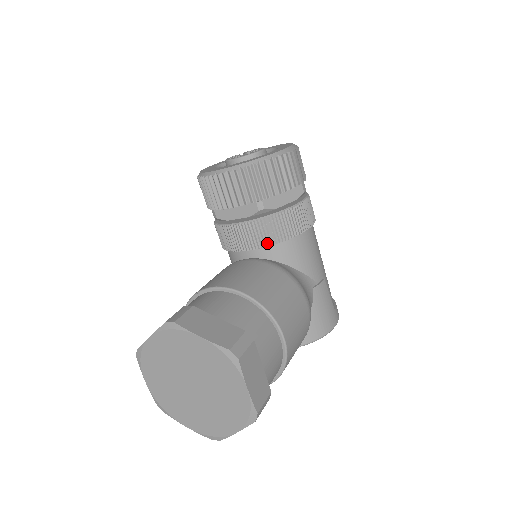
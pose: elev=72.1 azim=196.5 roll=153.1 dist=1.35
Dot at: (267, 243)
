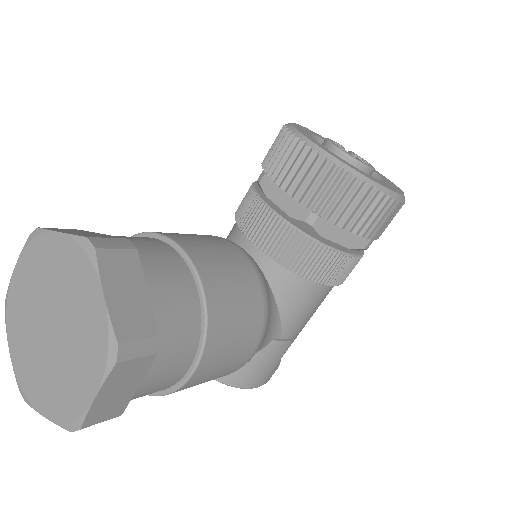
Dot at: (279, 258)
